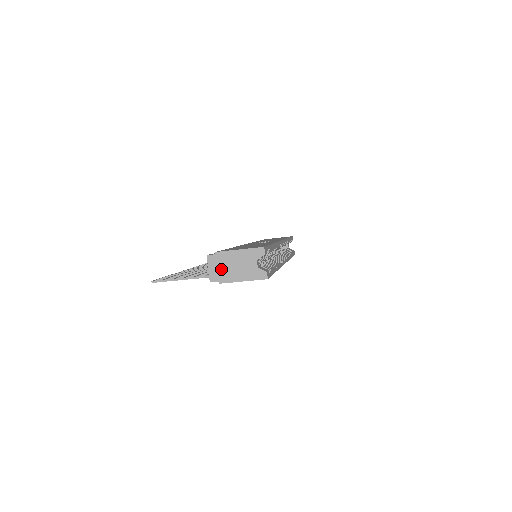
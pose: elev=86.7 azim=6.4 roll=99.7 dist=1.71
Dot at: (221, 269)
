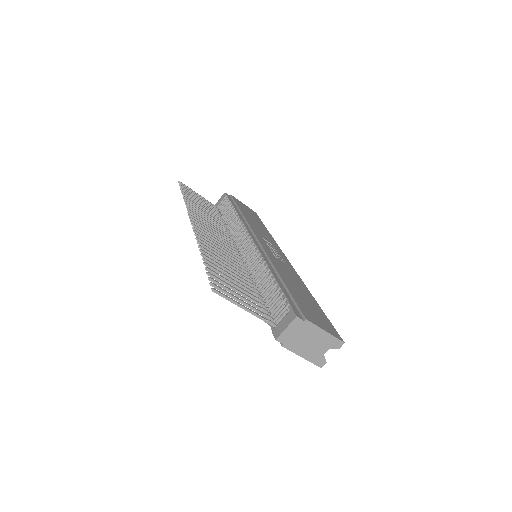
Dot at: (296, 336)
